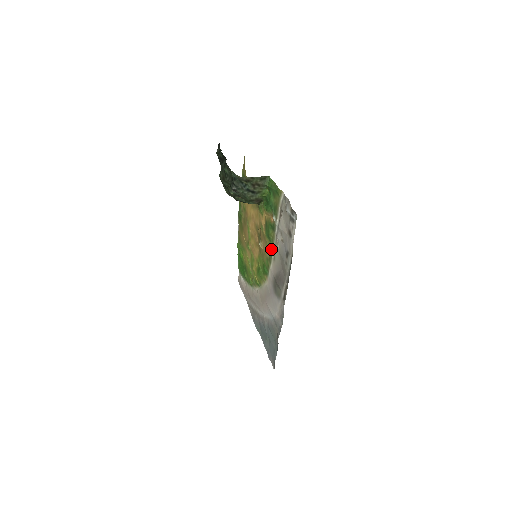
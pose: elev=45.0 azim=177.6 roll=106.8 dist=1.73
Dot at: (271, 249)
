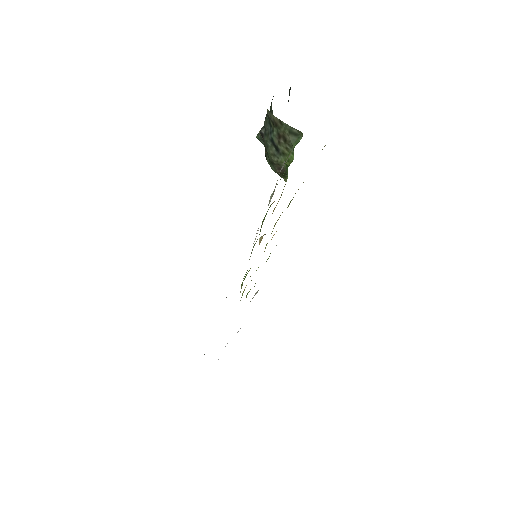
Dot at: (254, 244)
